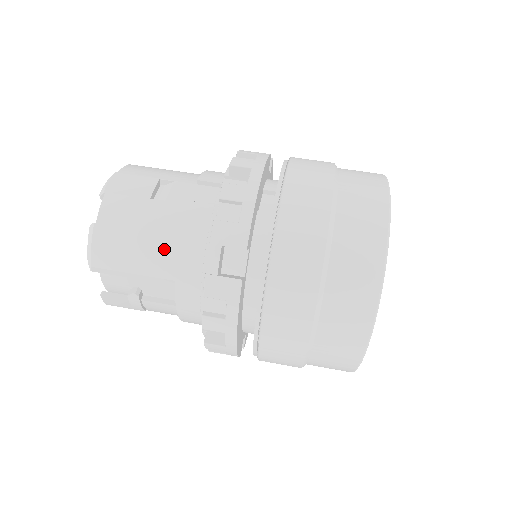
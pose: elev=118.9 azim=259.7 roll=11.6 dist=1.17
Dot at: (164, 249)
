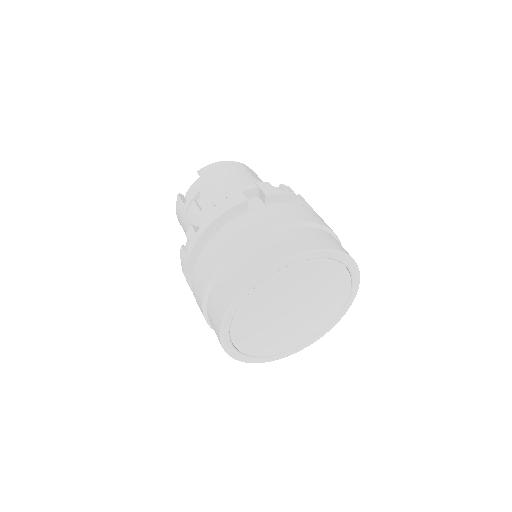
Dot at: (234, 185)
